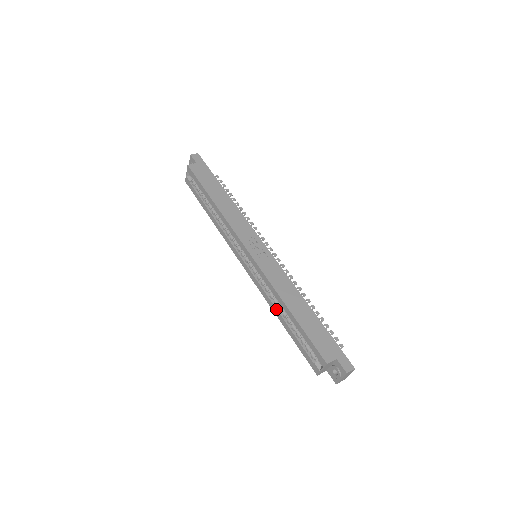
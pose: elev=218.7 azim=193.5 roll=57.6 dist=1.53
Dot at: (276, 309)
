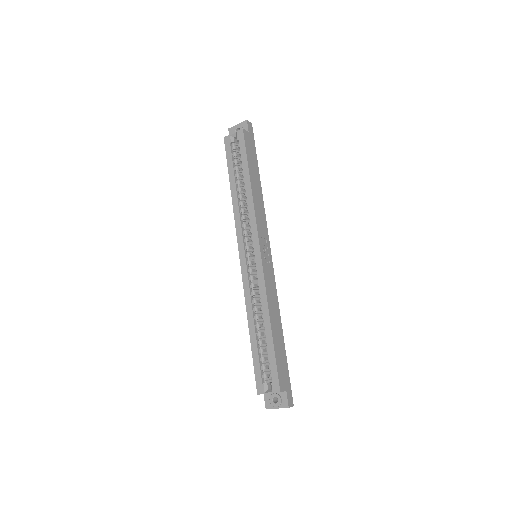
Dot at: (253, 316)
